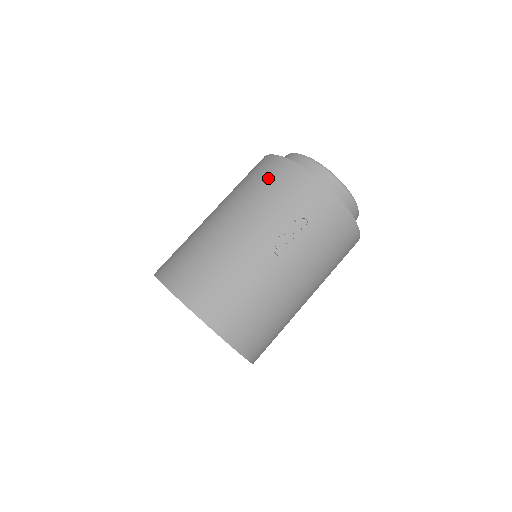
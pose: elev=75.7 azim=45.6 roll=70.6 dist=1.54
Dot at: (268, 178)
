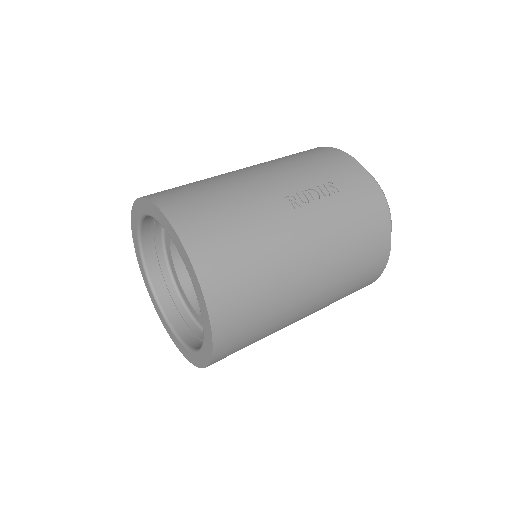
Dot at: (302, 153)
